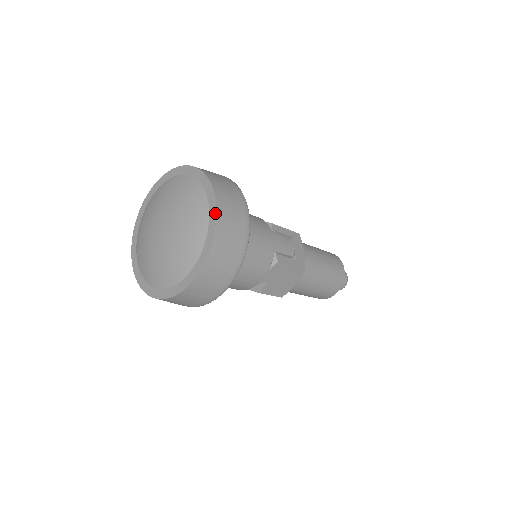
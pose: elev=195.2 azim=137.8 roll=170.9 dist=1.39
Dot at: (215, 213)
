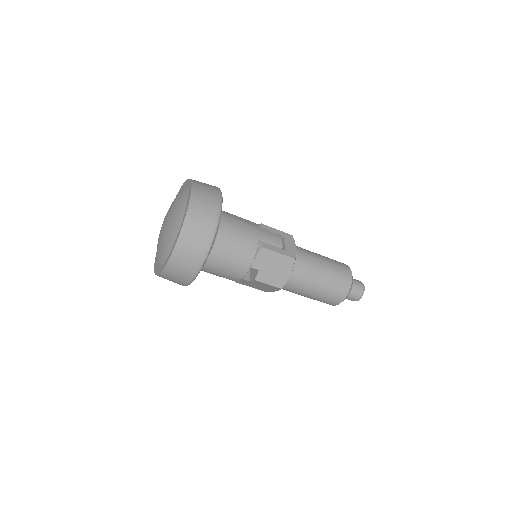
Dot at: (190, 196)
